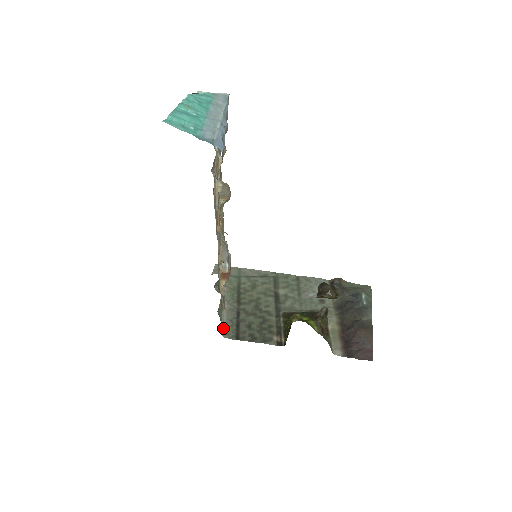
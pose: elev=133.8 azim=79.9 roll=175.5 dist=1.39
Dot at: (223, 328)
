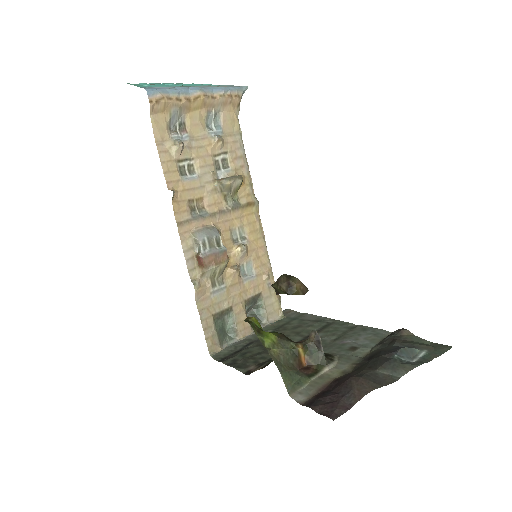
Dot at: (220, 349)
